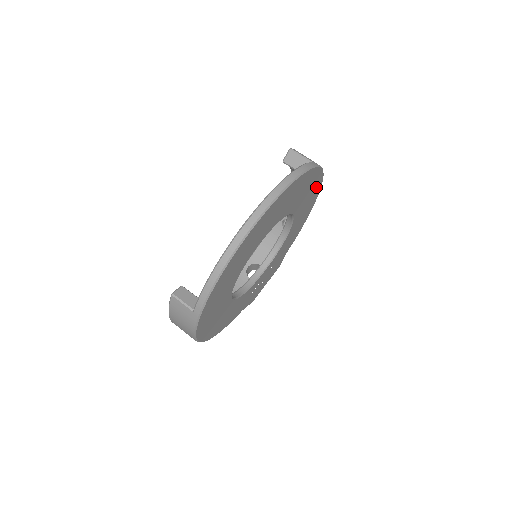
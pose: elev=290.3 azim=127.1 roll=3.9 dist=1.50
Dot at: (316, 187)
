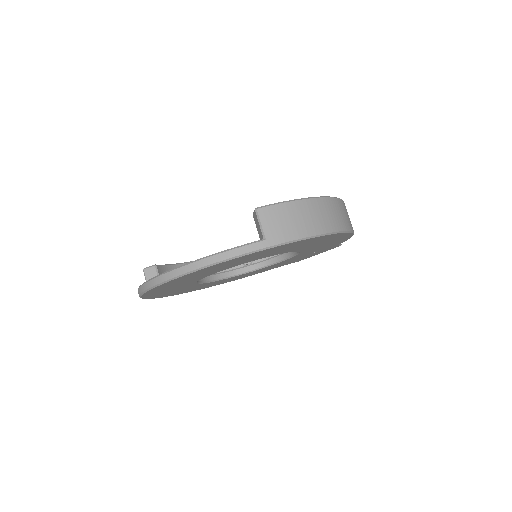
Dot at: (316, 239)
